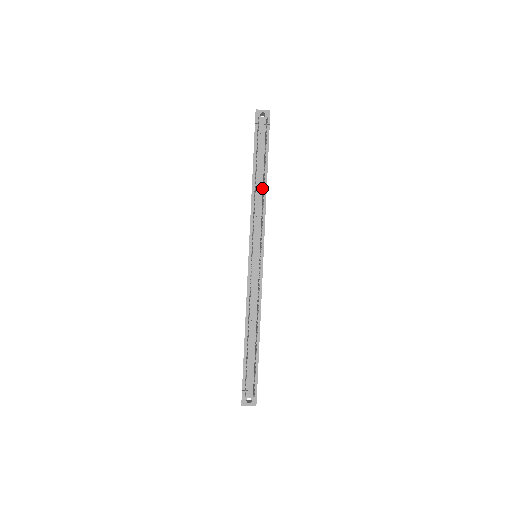
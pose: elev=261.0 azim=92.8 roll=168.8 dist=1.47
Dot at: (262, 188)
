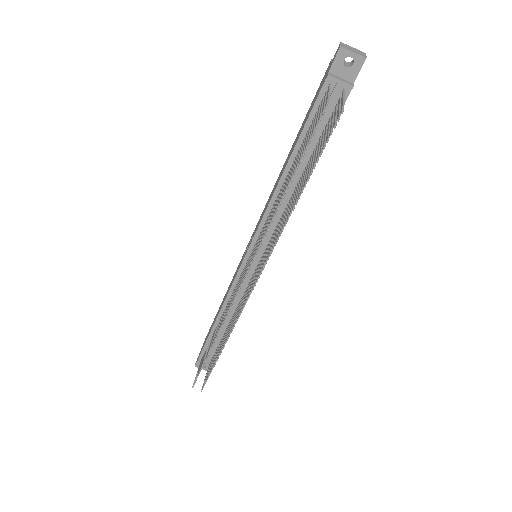
Dot at: (296, 183)
